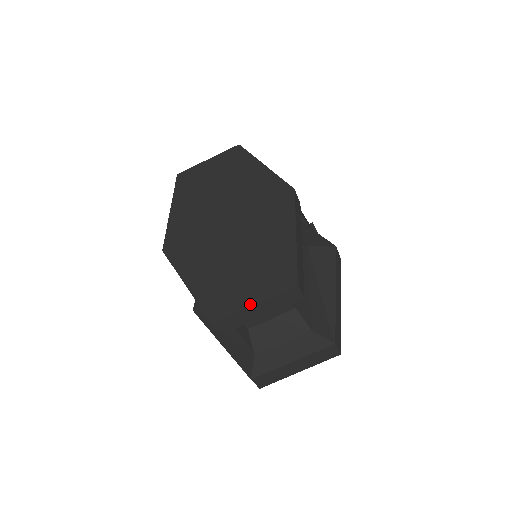
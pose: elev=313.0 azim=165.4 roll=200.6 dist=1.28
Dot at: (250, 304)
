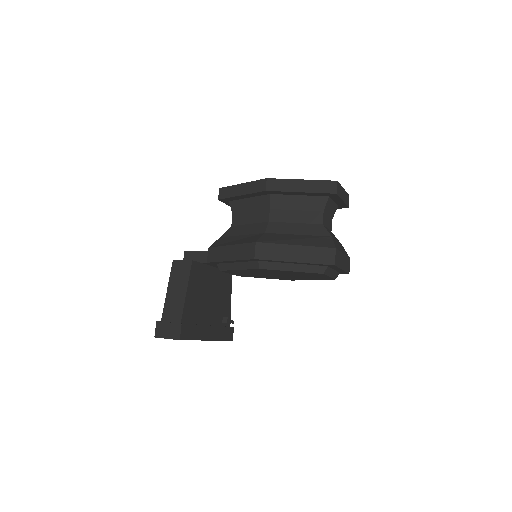
Dot at: (342, 188)
